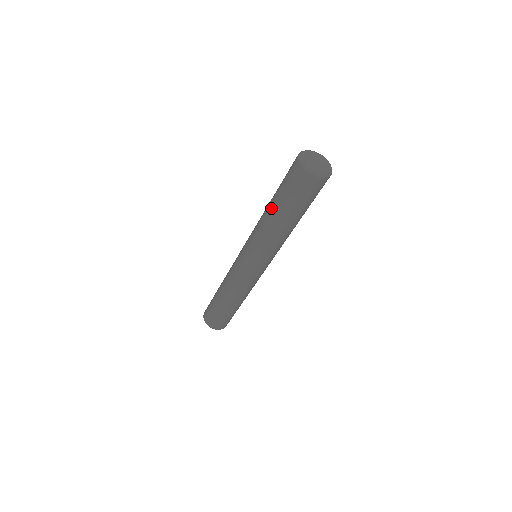
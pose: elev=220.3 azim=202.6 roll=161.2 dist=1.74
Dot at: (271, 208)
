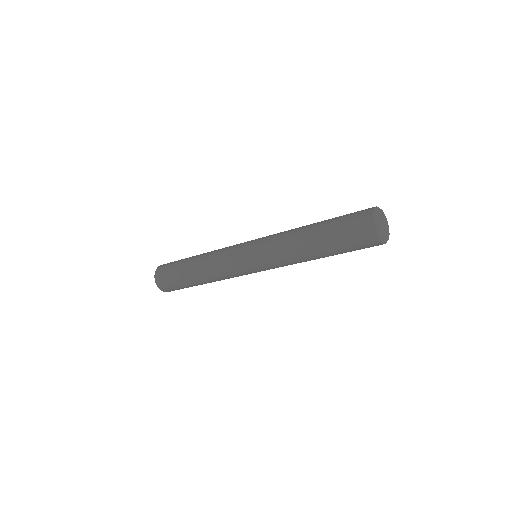
Dot at: (315, 248)
